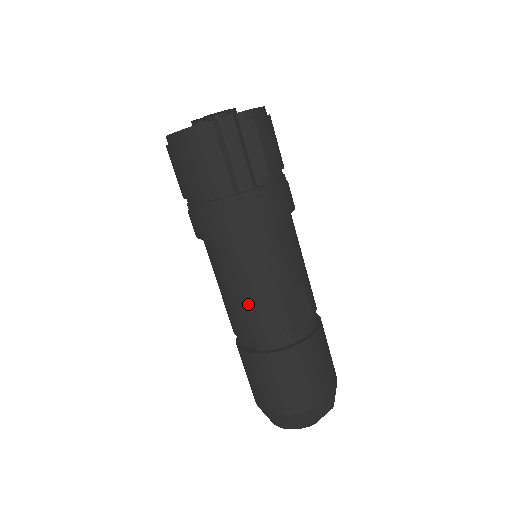
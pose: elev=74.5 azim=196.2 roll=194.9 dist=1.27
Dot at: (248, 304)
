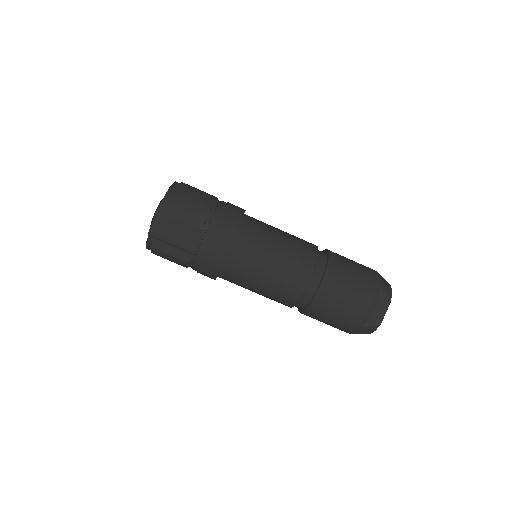
Dot at: (267, 295)
